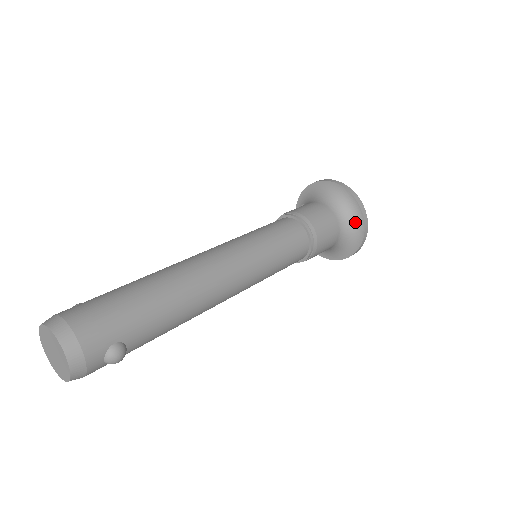
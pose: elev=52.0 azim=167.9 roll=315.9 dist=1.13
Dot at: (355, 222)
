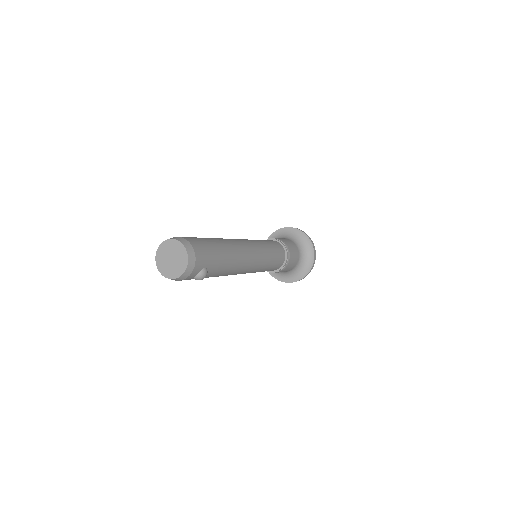
Dot at: (308, 261)
